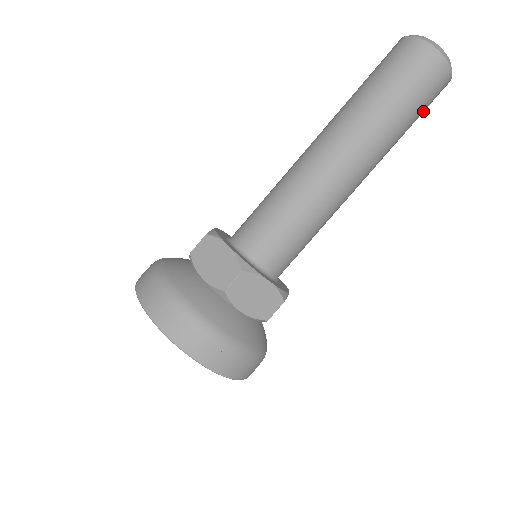
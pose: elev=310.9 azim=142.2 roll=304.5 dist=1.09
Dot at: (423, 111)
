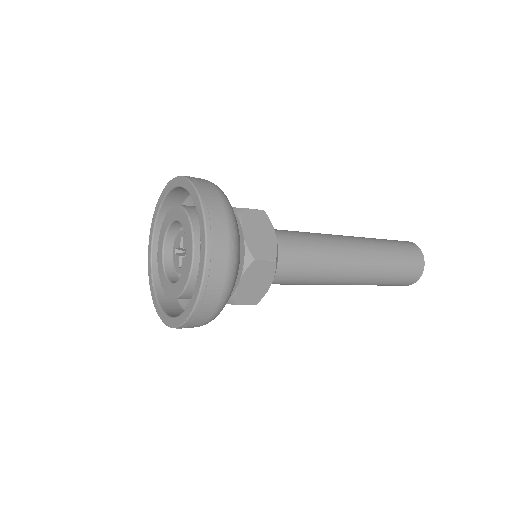
Dot at: (403, 273)
